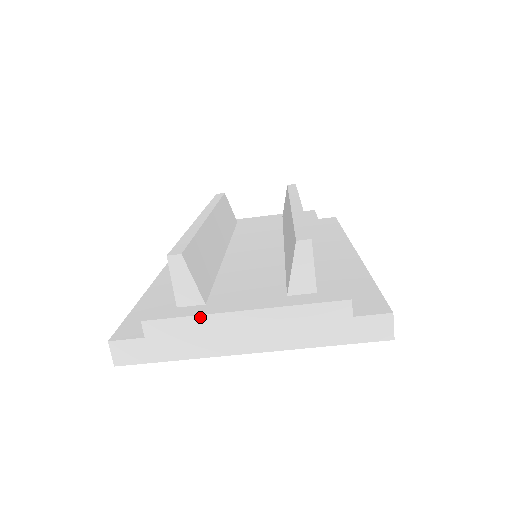
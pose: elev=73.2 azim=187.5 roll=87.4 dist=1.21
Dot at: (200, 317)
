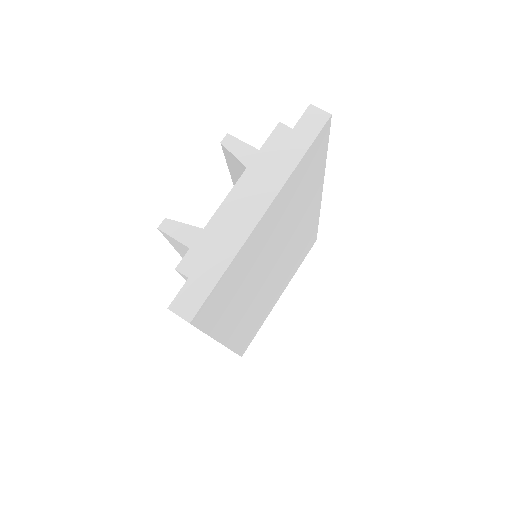
Dot at: (208, 225)
